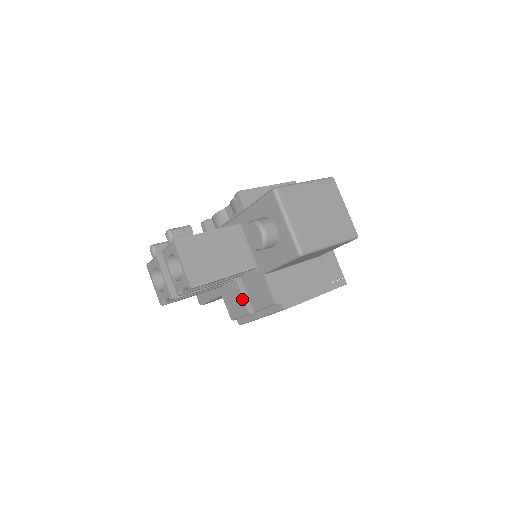
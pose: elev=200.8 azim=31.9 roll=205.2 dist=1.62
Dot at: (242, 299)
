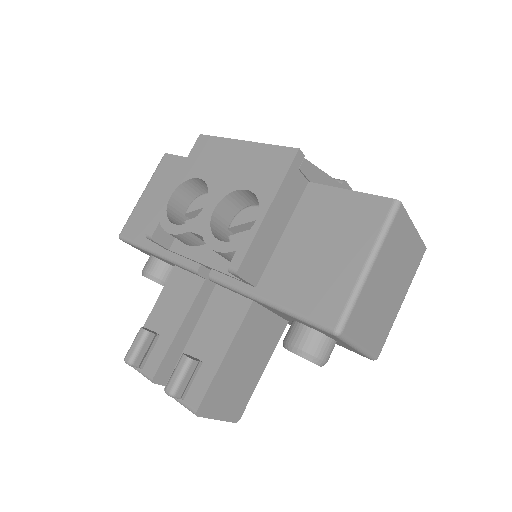
Dot at: occluded
